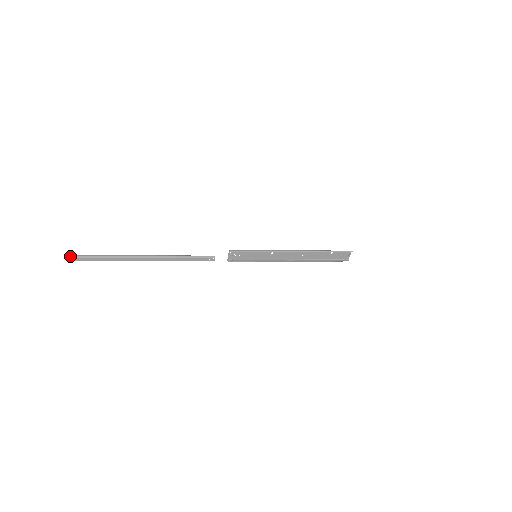
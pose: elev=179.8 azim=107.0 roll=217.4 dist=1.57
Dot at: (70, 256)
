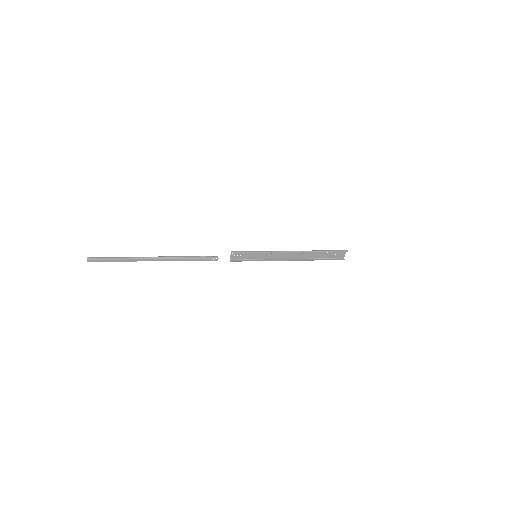
Dot at: (91, 258)
